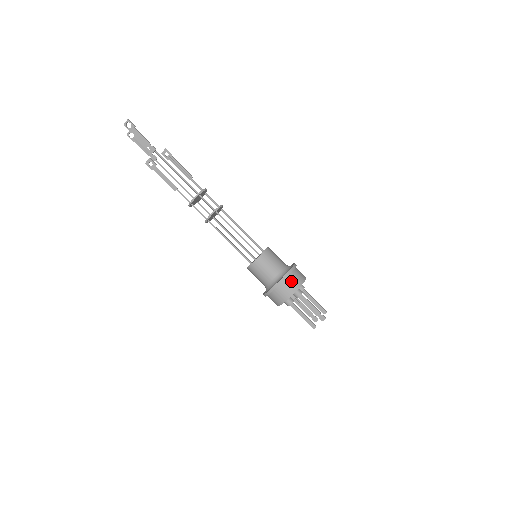
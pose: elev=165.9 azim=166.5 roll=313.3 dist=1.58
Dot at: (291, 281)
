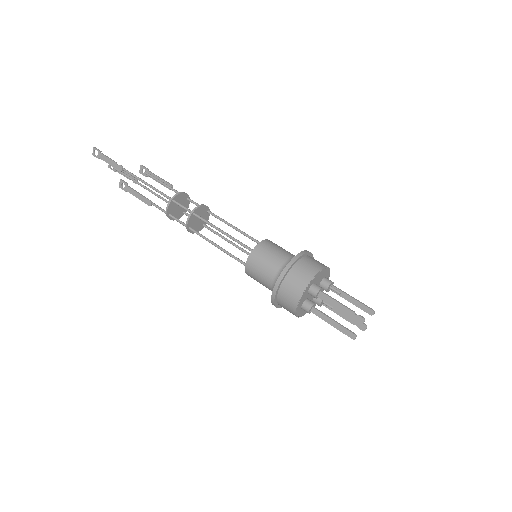
Dot at: (296, 274)
